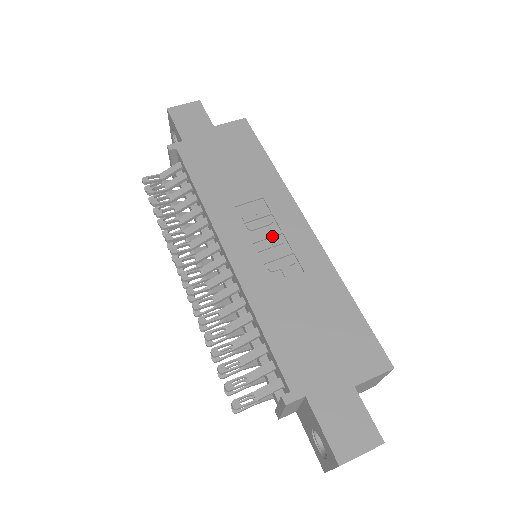
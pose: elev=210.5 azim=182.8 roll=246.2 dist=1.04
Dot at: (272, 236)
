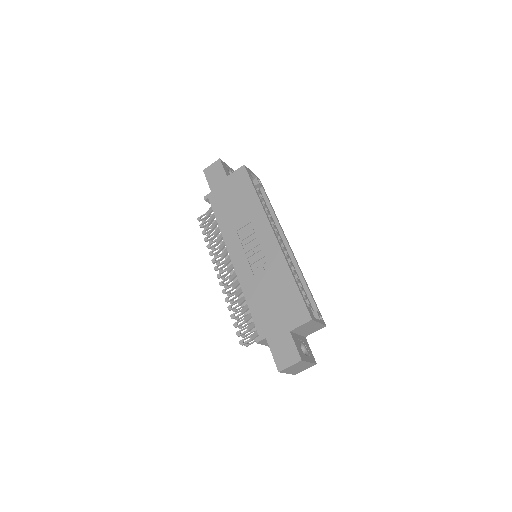
Dot at: (255, 247)
